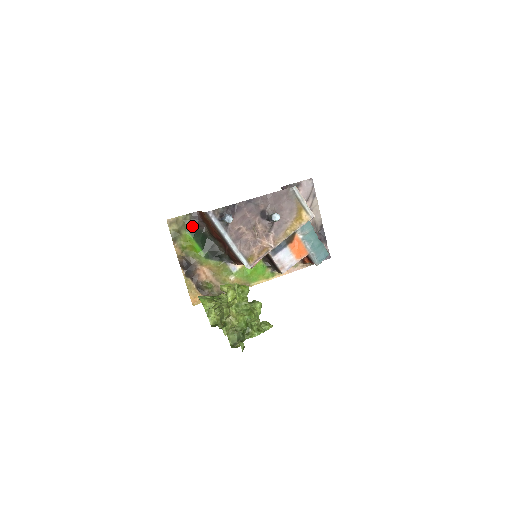
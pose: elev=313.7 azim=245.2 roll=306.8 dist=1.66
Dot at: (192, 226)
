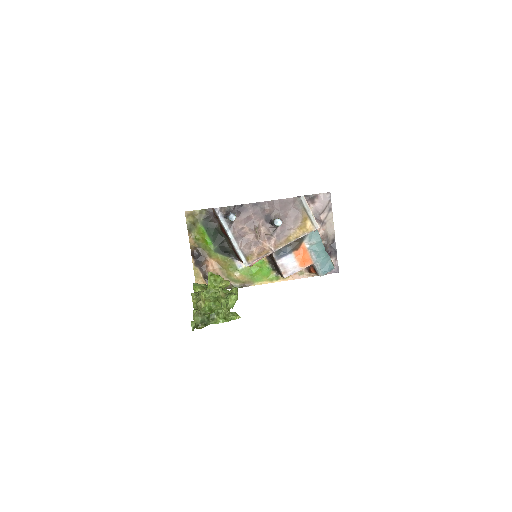
Dot at: (206, 220)
